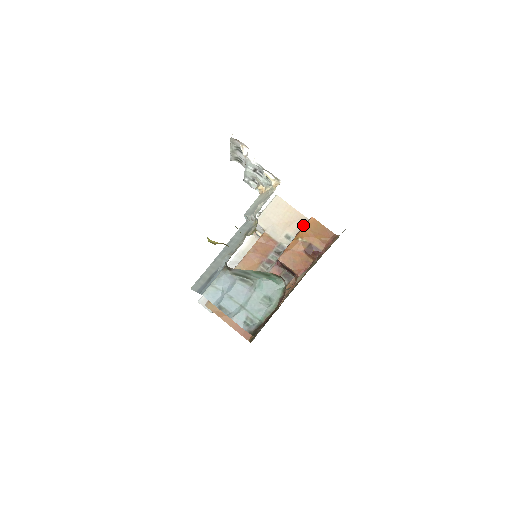
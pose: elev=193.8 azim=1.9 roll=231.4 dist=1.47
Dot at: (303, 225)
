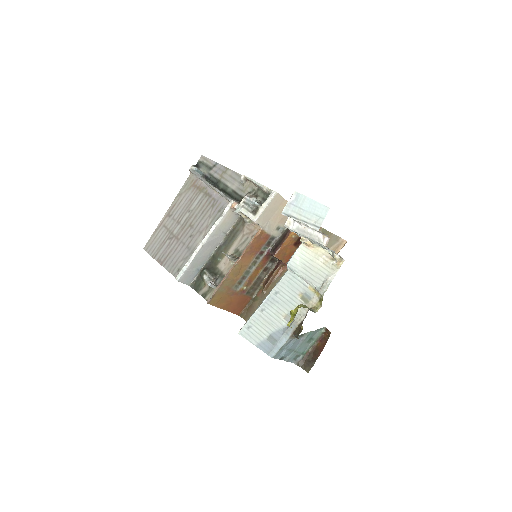
Dot at: occluded
